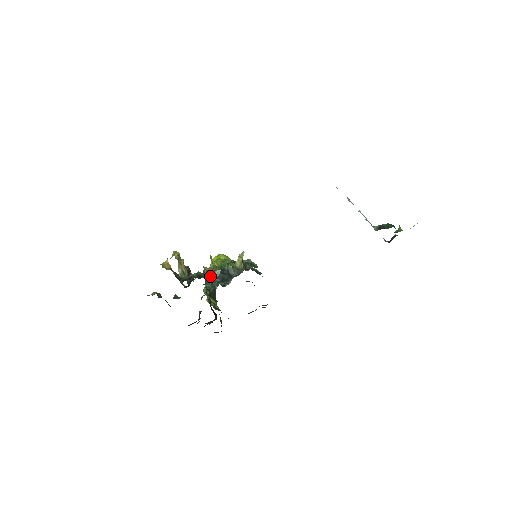
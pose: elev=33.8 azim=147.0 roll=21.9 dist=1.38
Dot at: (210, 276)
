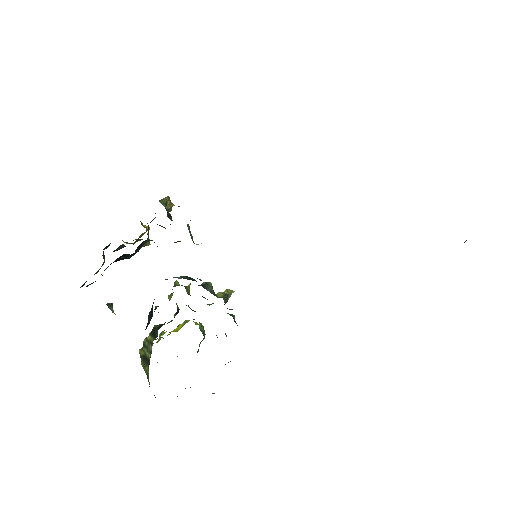
Dot at: (190, 234)
